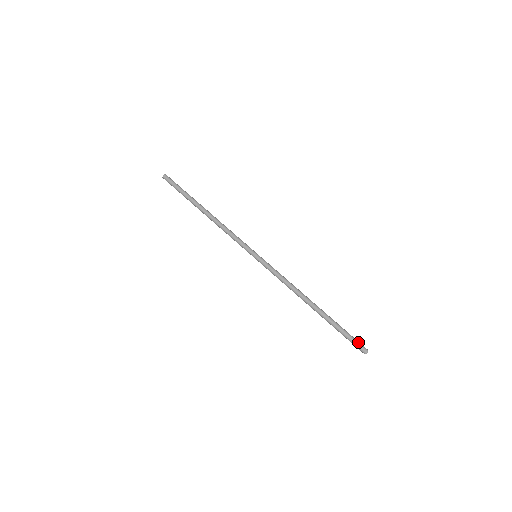
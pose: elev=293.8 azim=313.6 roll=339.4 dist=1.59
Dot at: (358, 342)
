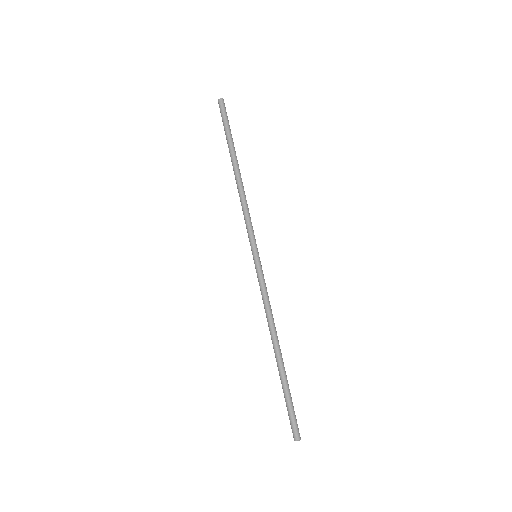
Dot at: occluded
